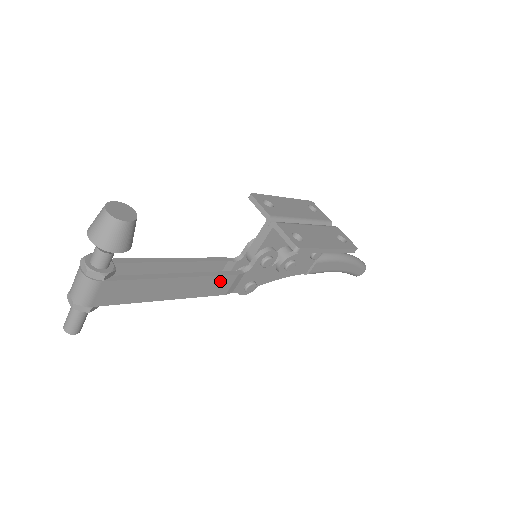
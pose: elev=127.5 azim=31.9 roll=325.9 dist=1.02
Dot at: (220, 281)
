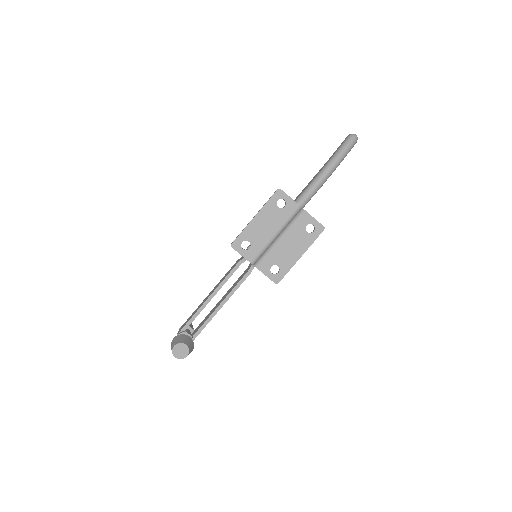
Dot at: (242, 281)
